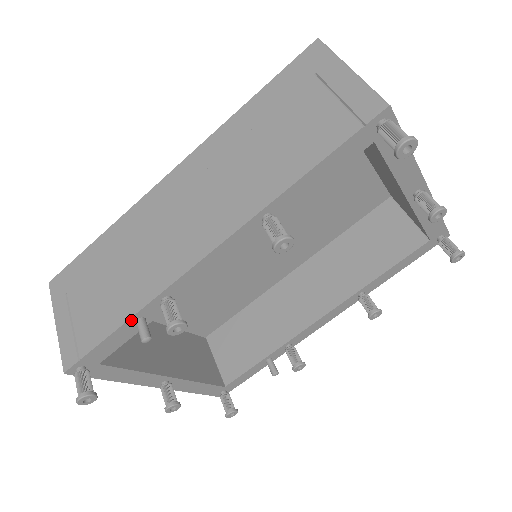
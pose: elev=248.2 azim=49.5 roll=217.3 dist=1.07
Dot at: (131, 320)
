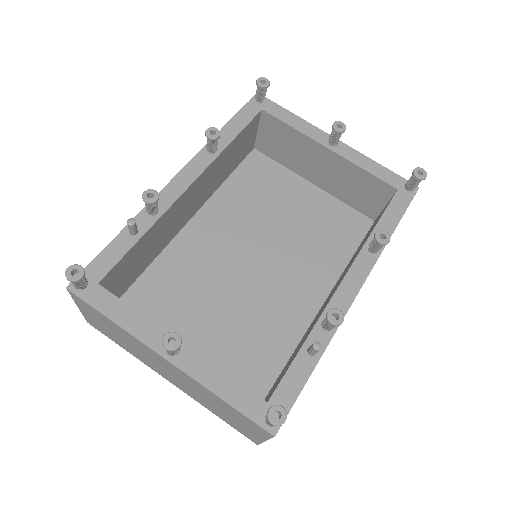
Dot at: (126, 230)
